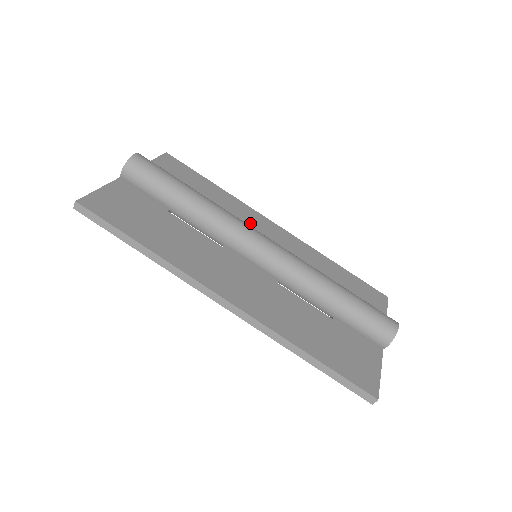
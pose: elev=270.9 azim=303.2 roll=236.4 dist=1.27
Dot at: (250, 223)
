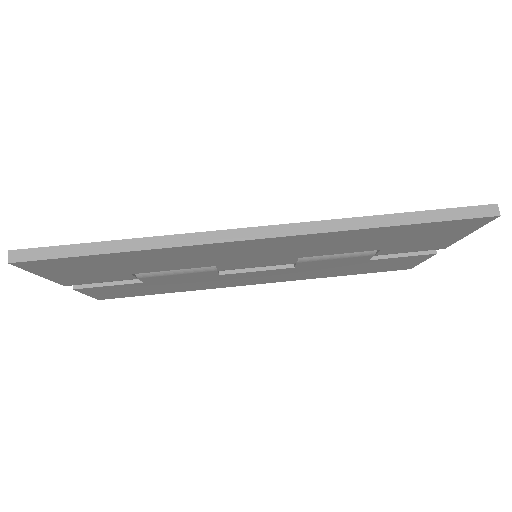
Dot at: occluded
